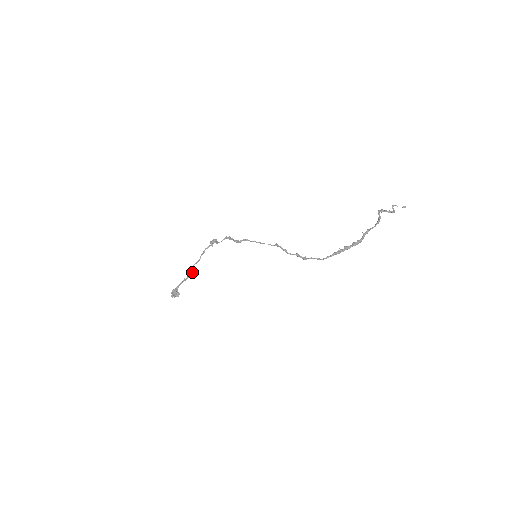
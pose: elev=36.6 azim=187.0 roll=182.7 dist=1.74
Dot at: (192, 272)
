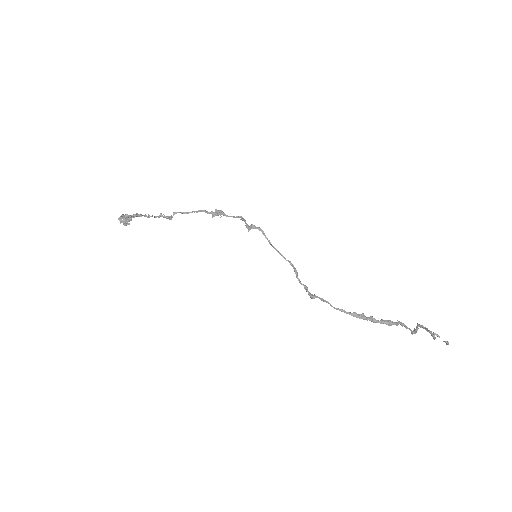
Dot at: (168, 216)
